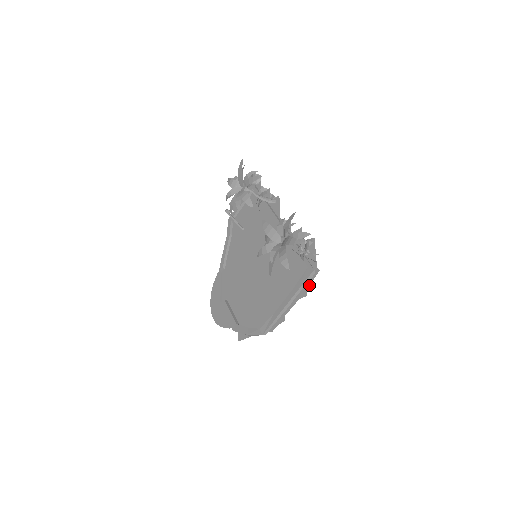
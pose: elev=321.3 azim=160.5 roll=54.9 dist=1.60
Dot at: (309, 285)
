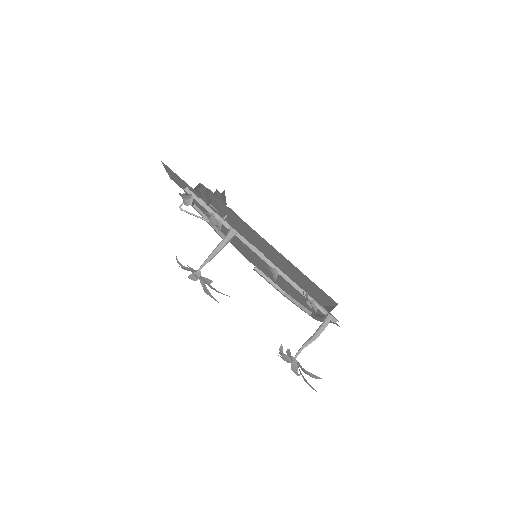
Dot at: (334, 306)
